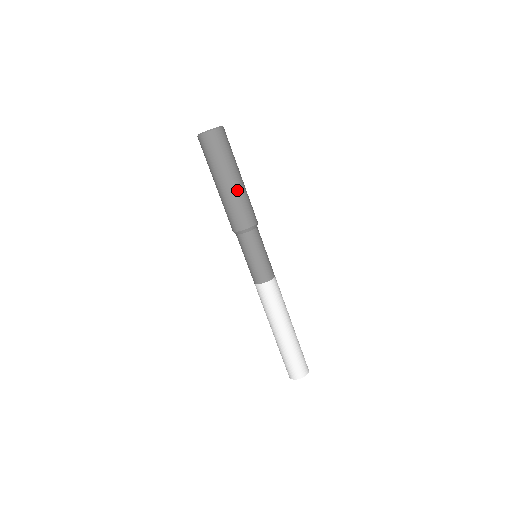
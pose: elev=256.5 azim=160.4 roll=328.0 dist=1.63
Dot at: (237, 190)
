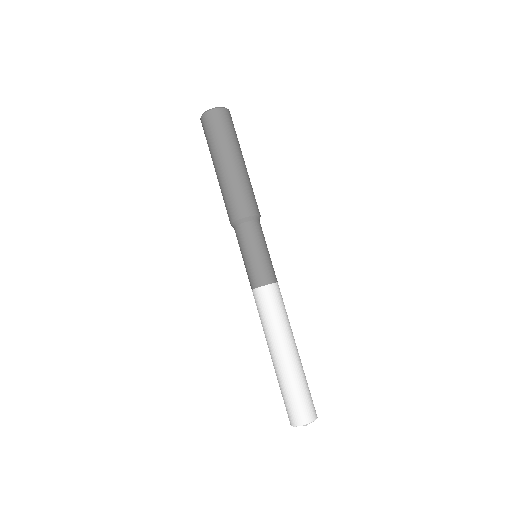
Dot at: occluded
